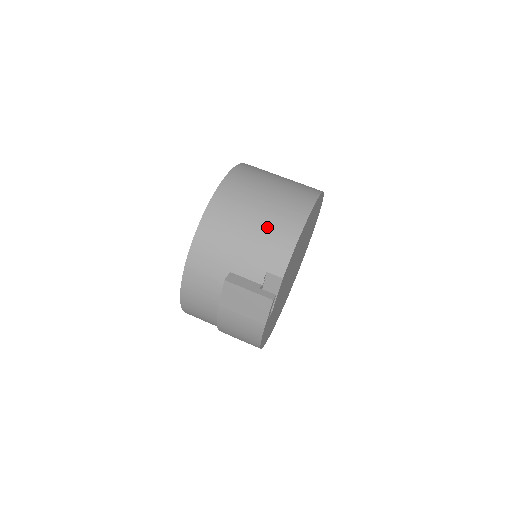
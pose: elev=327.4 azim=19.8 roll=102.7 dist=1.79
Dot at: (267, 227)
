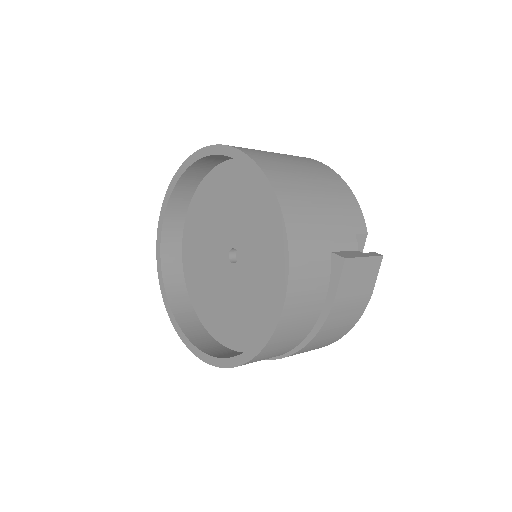
Dot at: (327, 189)
